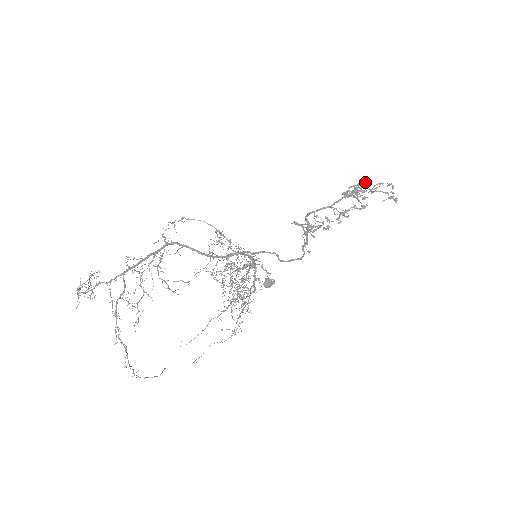
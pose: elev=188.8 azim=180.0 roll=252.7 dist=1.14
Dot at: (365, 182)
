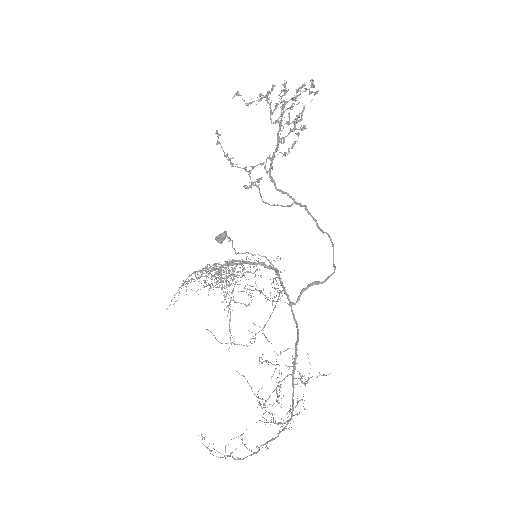
Dot at: (281, 90)
